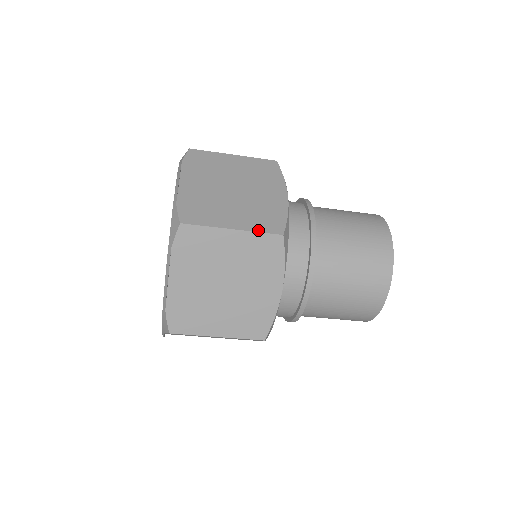
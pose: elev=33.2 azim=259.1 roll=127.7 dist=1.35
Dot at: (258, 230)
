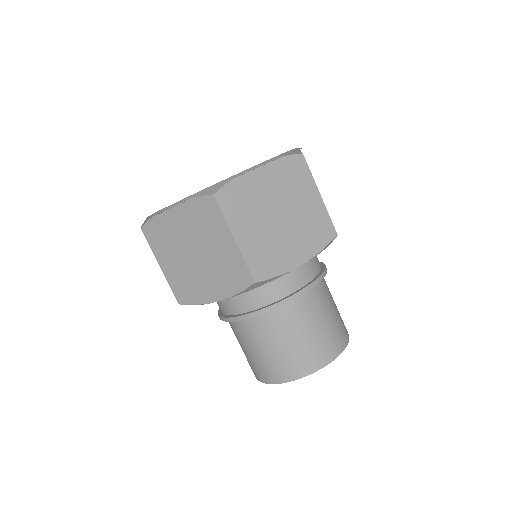
Dot at: occluded
